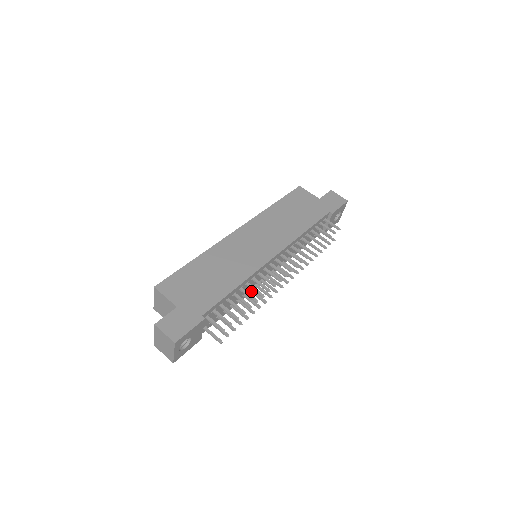
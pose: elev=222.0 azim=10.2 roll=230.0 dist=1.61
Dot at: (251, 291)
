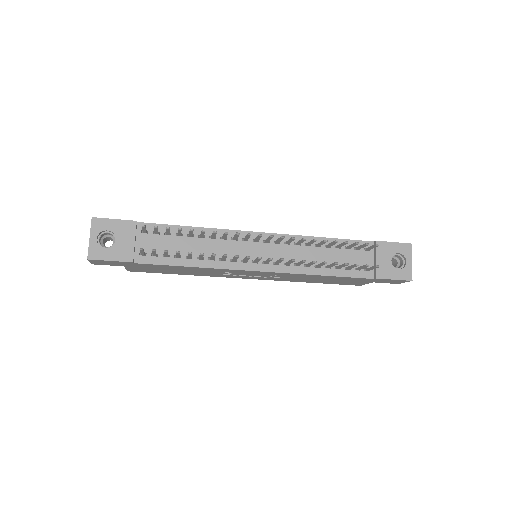
Dot at: occluded
